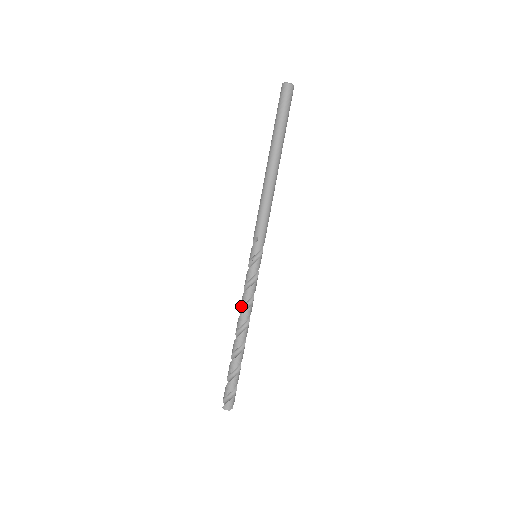
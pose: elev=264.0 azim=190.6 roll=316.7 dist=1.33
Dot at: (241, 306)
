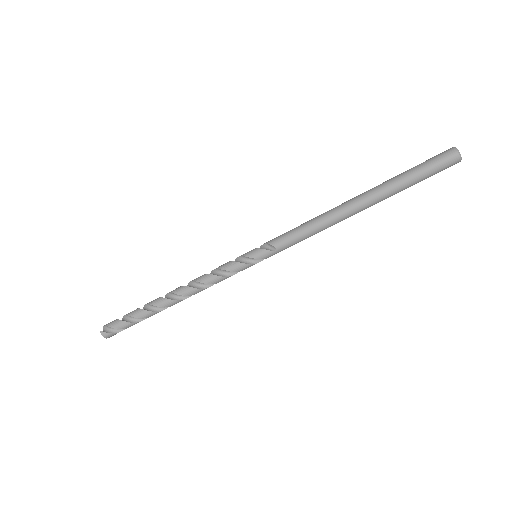
Dot at: (200, 281)
